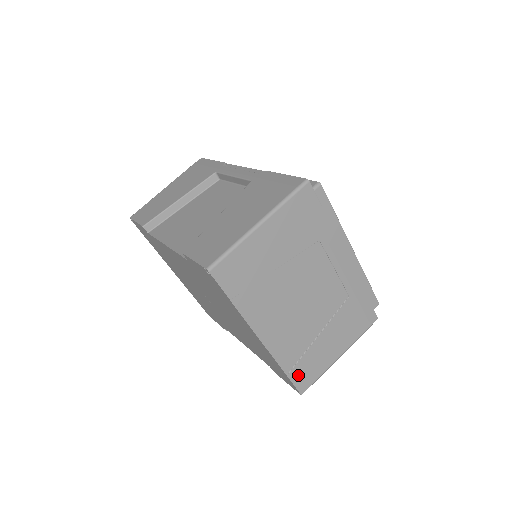
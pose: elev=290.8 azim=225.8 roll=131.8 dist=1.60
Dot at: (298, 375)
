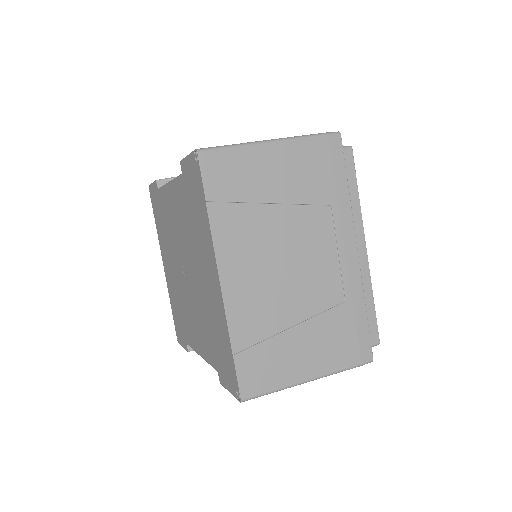
Dot at: (247, 366)
